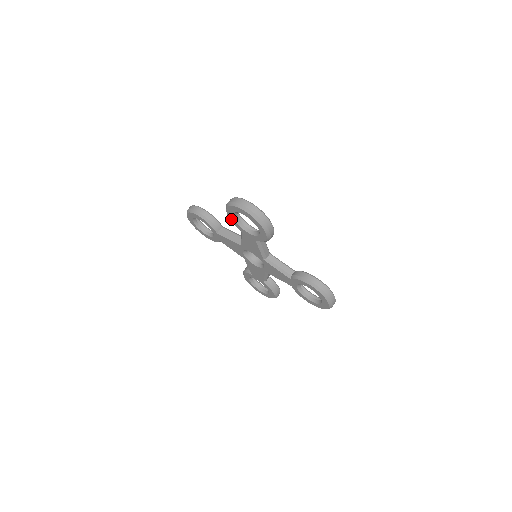
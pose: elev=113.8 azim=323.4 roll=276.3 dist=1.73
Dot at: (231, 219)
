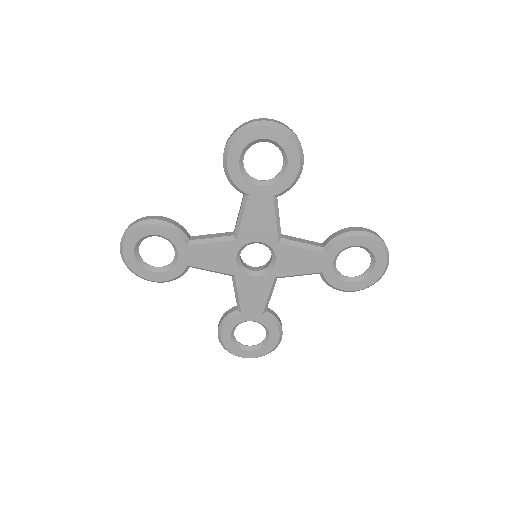
Dot at: (232, 174)
